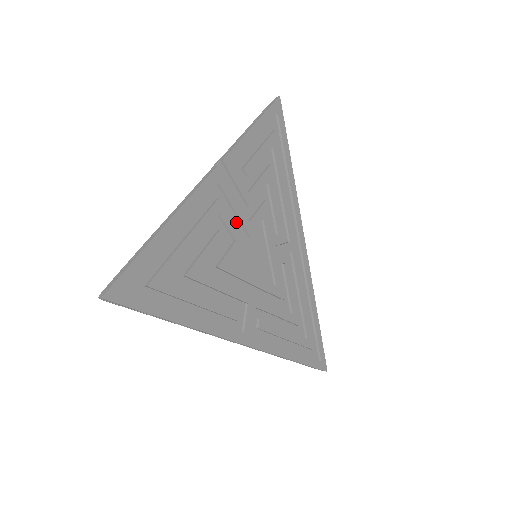
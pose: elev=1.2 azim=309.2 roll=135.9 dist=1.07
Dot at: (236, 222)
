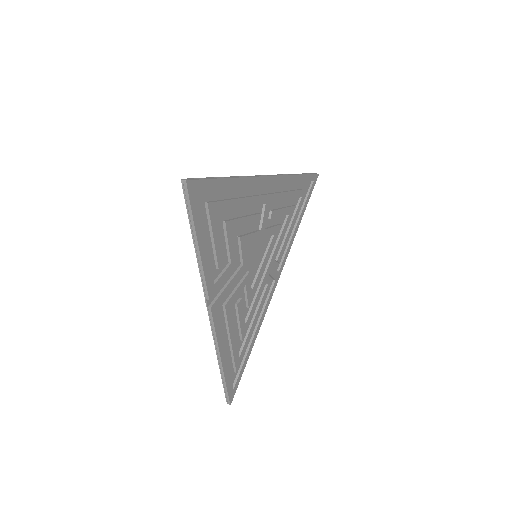
Dot at: (237, 280)
